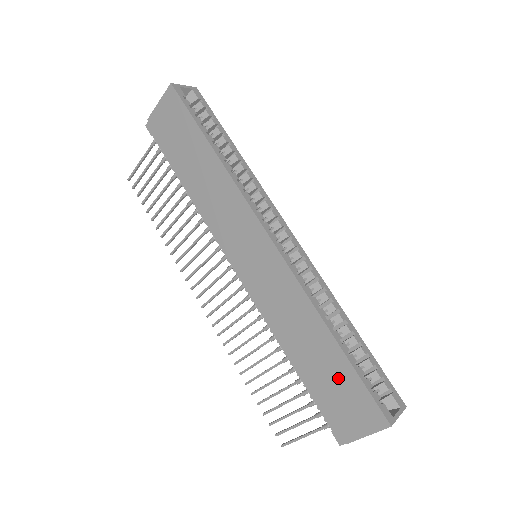
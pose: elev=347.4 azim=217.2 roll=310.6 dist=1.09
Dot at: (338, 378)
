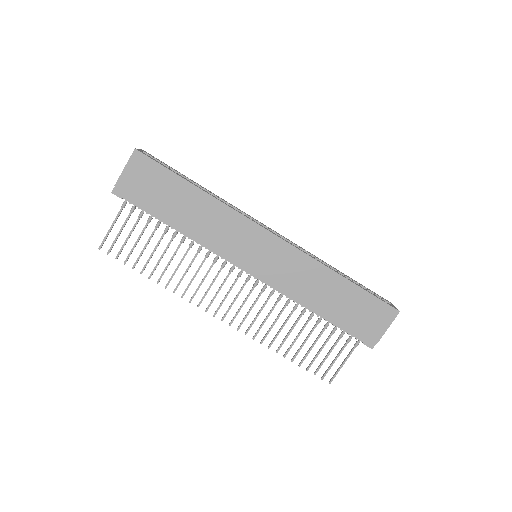
Dot at: (356, 303)
